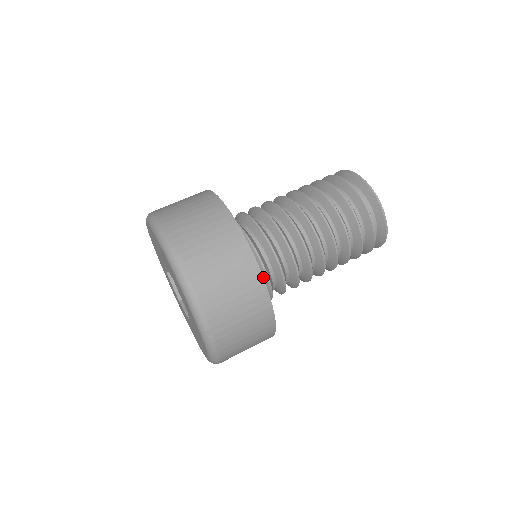
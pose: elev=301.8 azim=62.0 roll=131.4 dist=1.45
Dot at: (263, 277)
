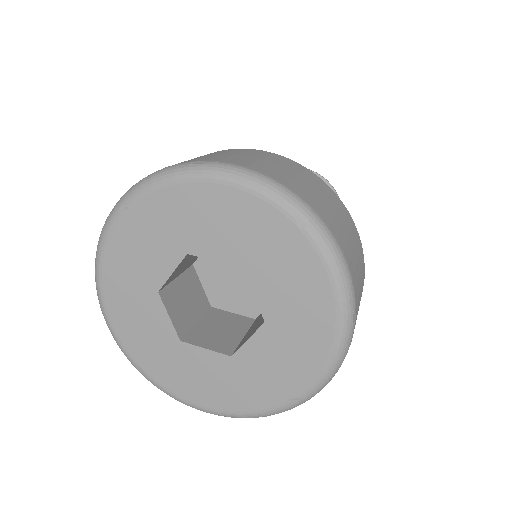
Dot at: occluded
